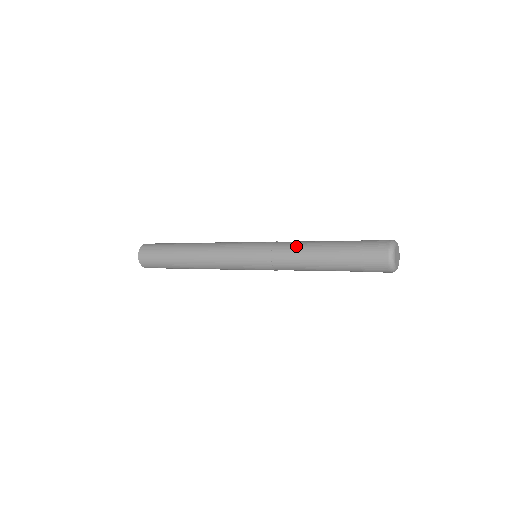
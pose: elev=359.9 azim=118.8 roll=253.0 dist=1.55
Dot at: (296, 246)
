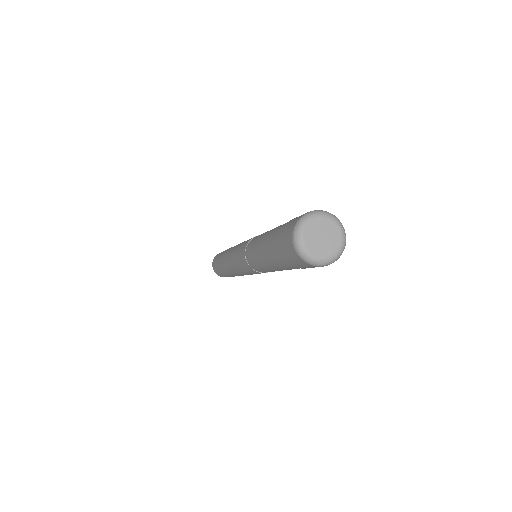
Dot at: (261, 234)
